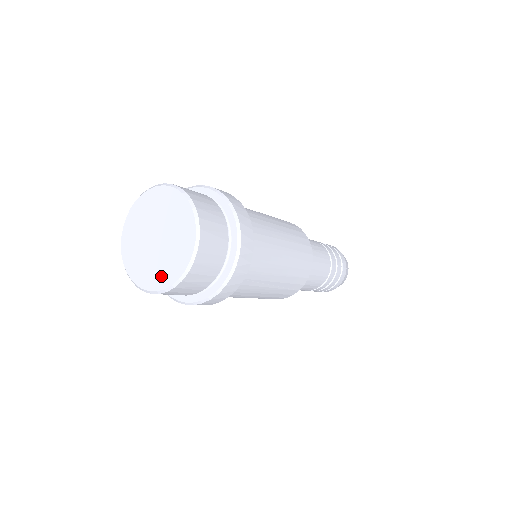
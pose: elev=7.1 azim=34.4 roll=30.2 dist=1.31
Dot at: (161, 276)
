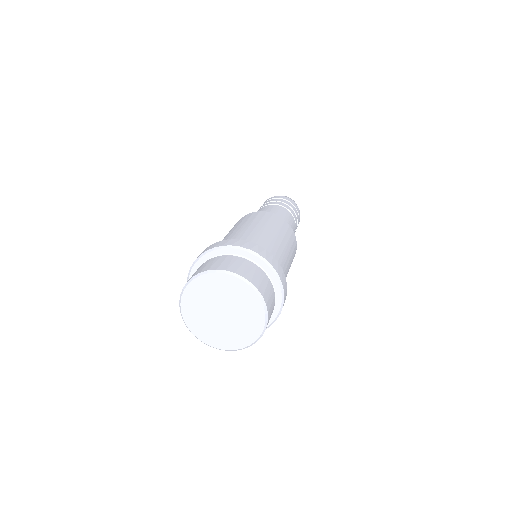
Dot at: (242, 338)
